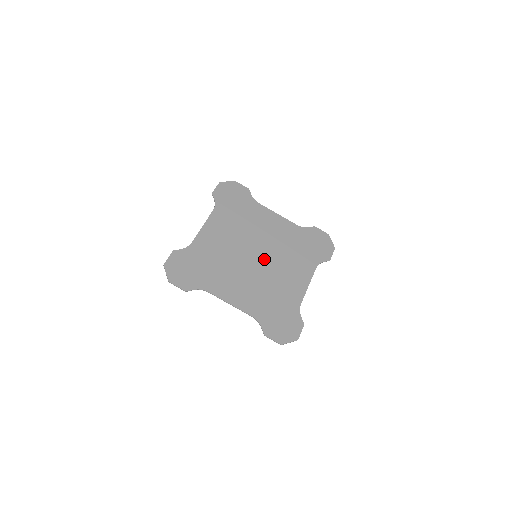
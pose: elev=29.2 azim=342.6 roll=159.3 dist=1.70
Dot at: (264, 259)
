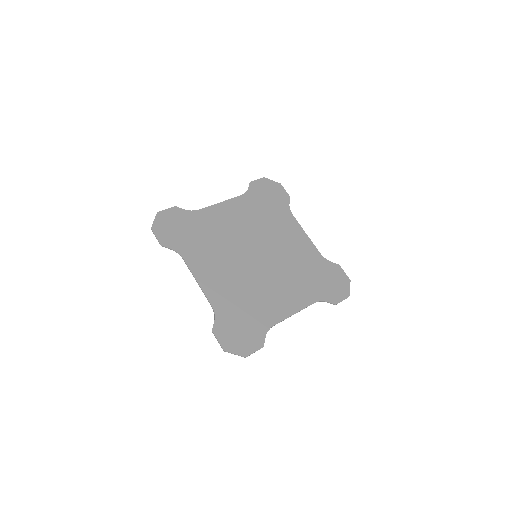
Dot at: (262, 263)
